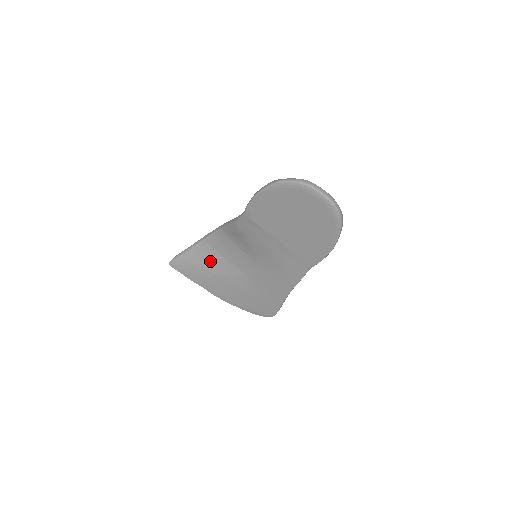
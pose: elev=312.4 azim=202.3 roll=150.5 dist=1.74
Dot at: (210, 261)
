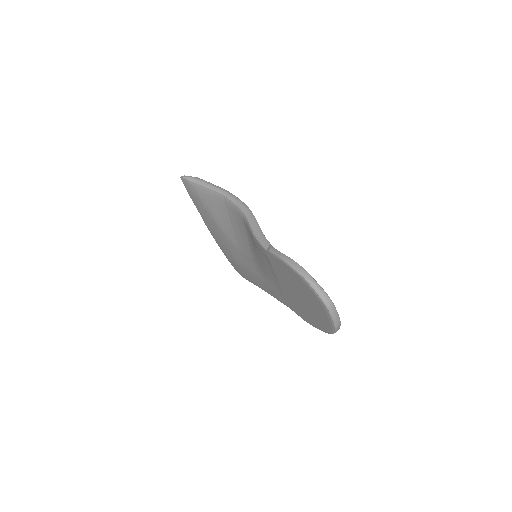
Dot at: (218, 211)
